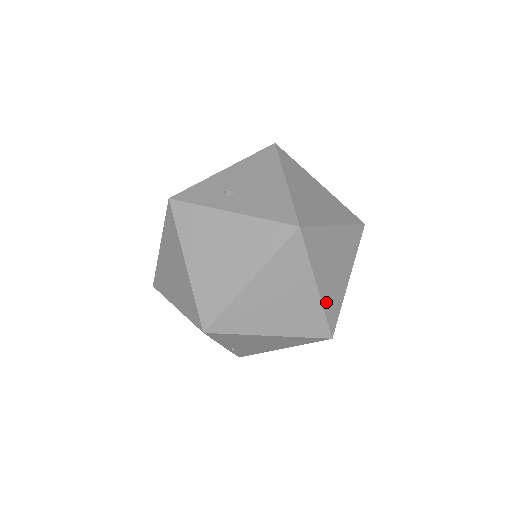
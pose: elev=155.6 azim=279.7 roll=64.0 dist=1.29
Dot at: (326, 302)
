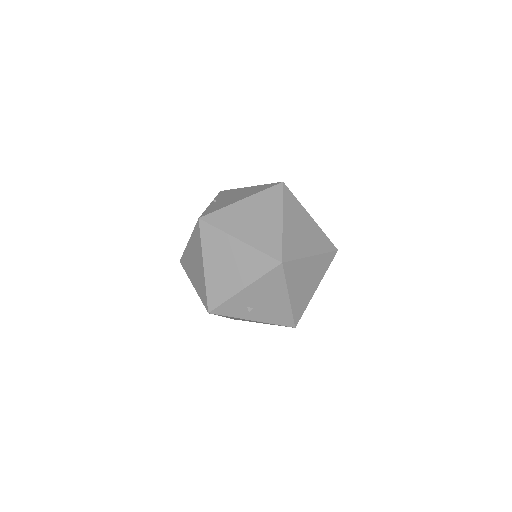
Dot at: occluded
